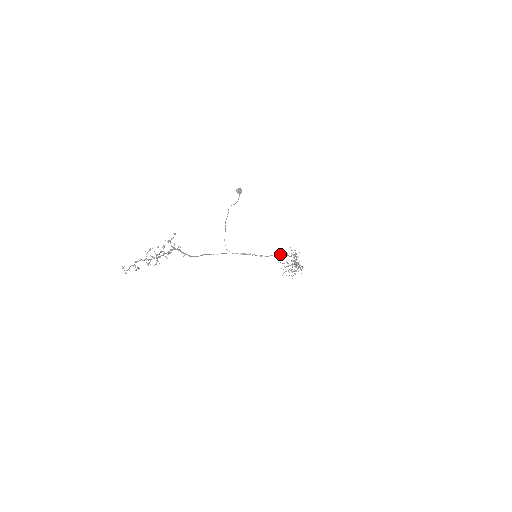
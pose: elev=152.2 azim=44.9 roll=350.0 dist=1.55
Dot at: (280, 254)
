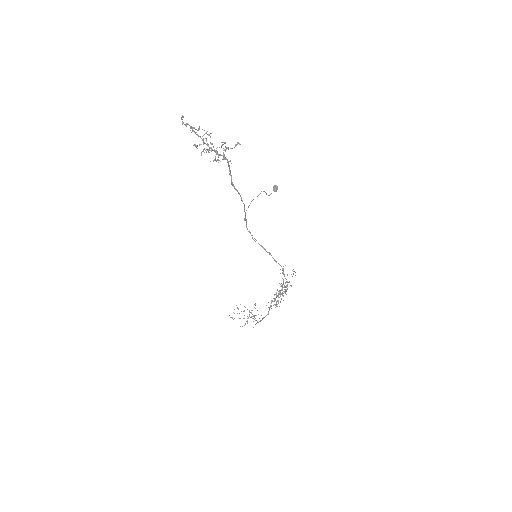
Dot at: (283, 269)
